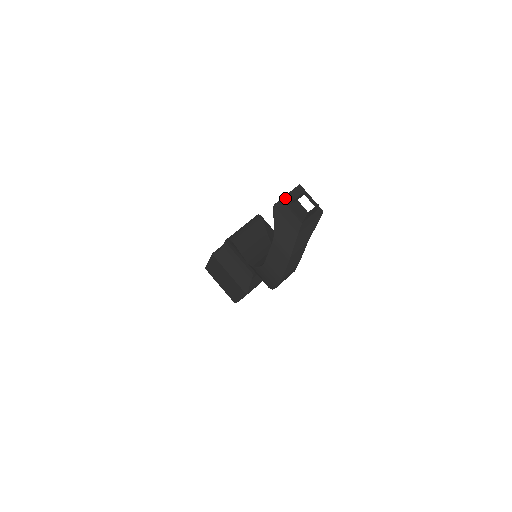
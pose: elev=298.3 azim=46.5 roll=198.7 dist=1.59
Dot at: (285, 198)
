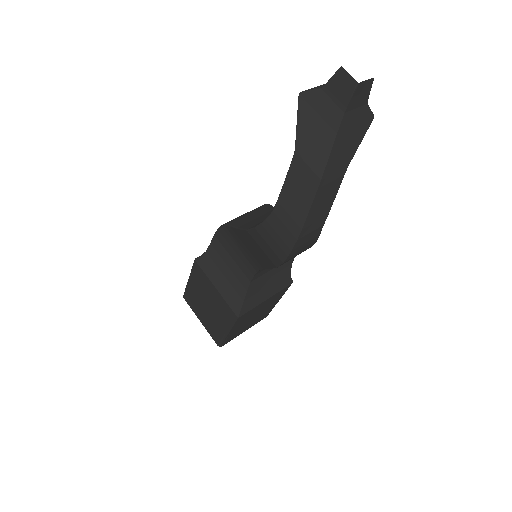
Dot at: (317, 86)
